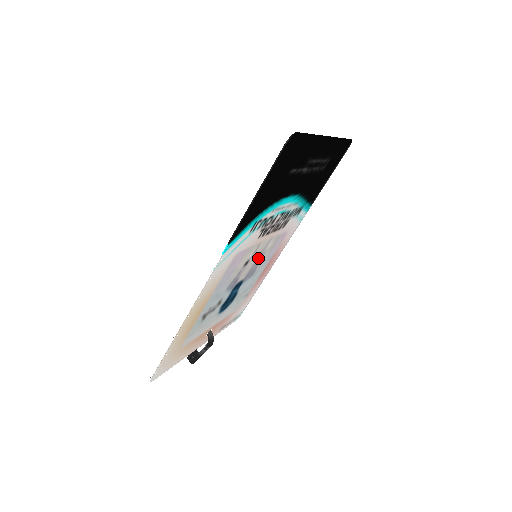
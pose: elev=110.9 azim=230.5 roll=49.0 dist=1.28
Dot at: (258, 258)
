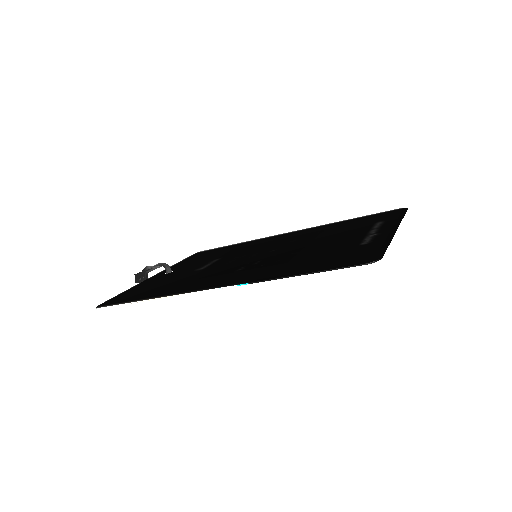
Dot at: (256, 253)
